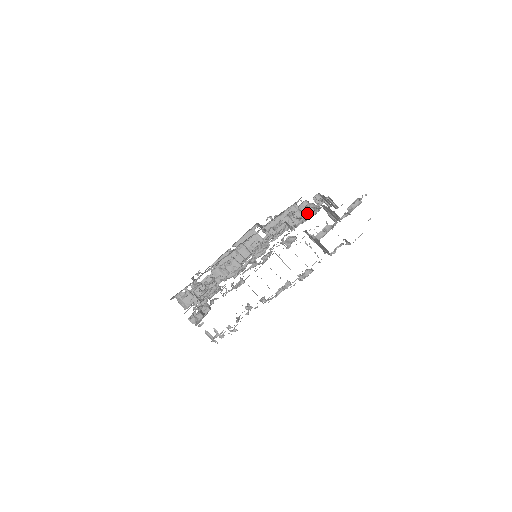
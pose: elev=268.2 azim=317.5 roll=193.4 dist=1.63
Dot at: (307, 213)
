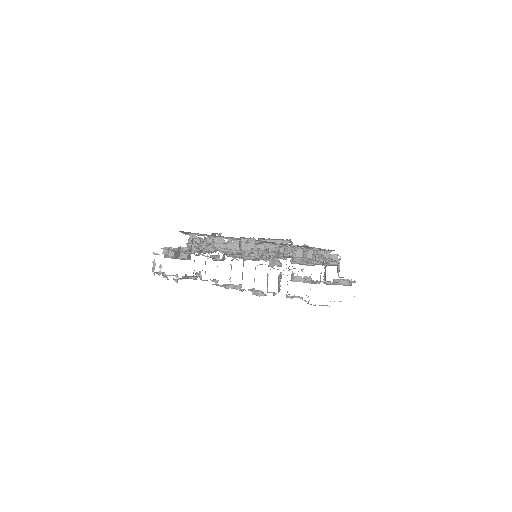
Dot at: occluded
